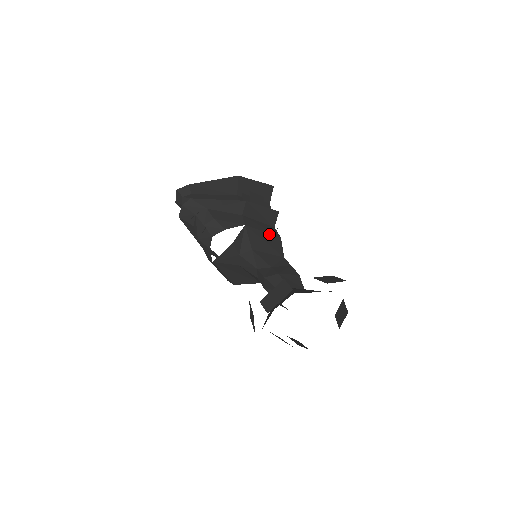
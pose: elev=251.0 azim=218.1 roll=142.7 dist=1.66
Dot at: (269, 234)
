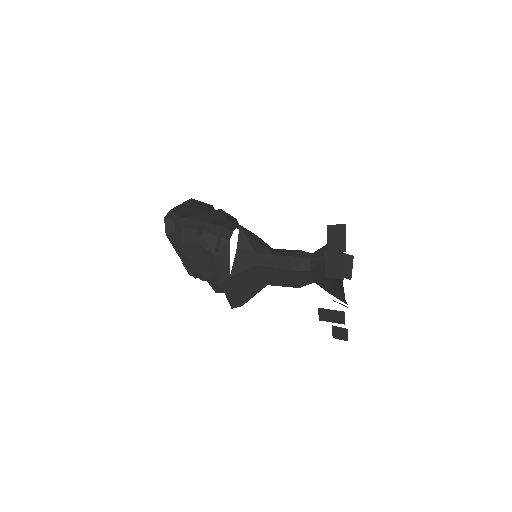
Dot at: occluded
